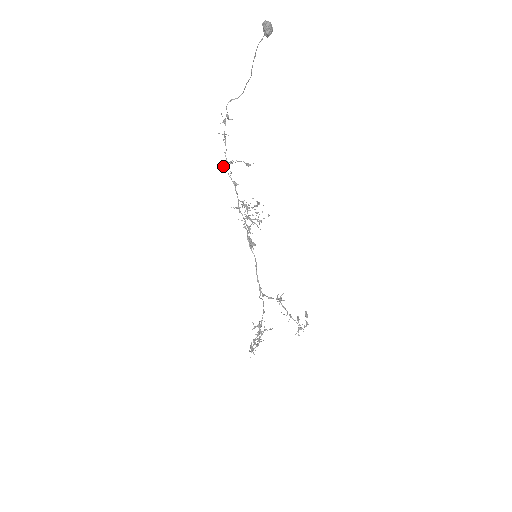
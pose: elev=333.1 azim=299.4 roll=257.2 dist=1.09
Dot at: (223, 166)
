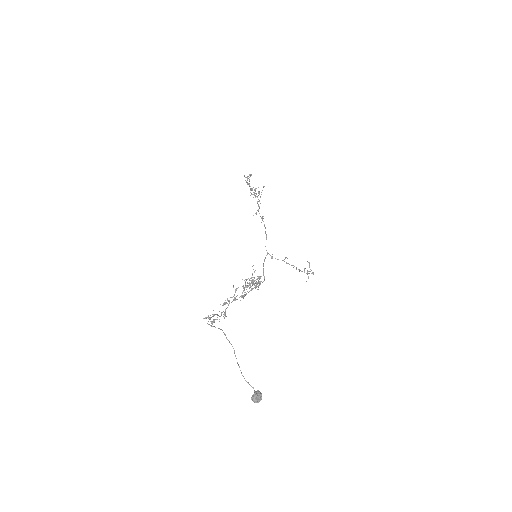
Dot at: occluded
